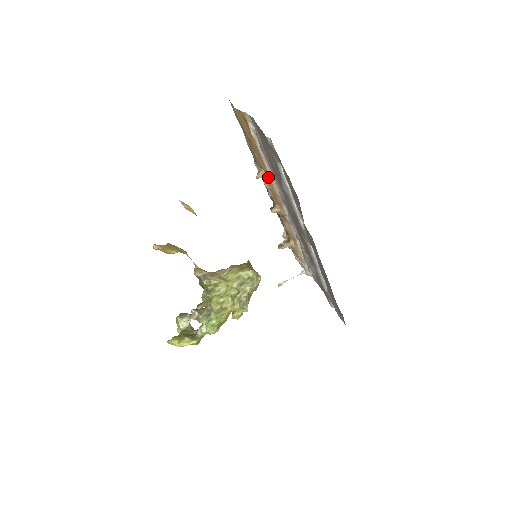
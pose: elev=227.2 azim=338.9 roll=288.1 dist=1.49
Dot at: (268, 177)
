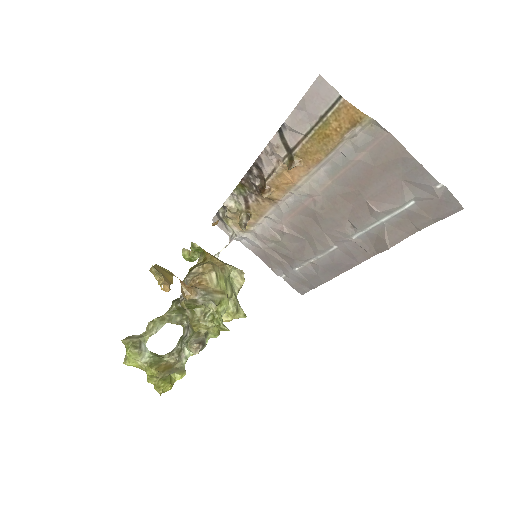
Dot at: (303, 169)
